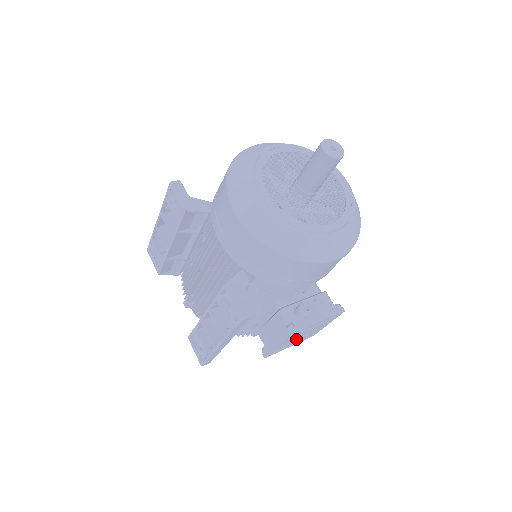
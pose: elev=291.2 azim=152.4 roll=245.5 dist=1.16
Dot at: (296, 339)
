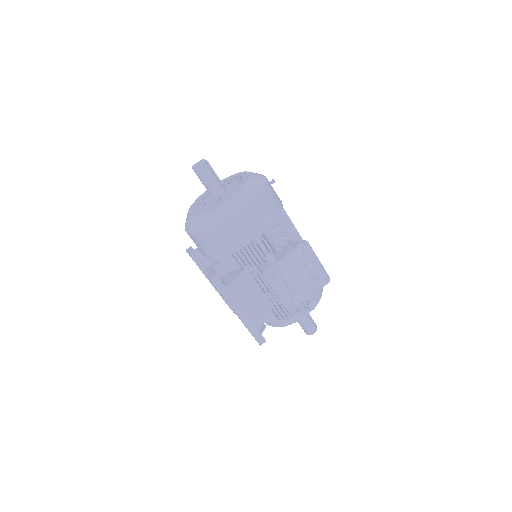
Dot at: (303, 286)
